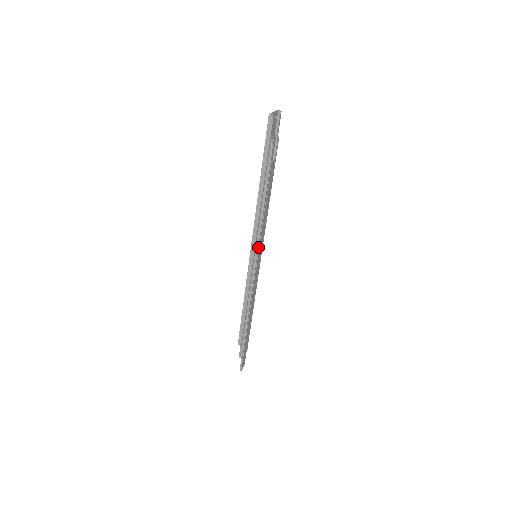
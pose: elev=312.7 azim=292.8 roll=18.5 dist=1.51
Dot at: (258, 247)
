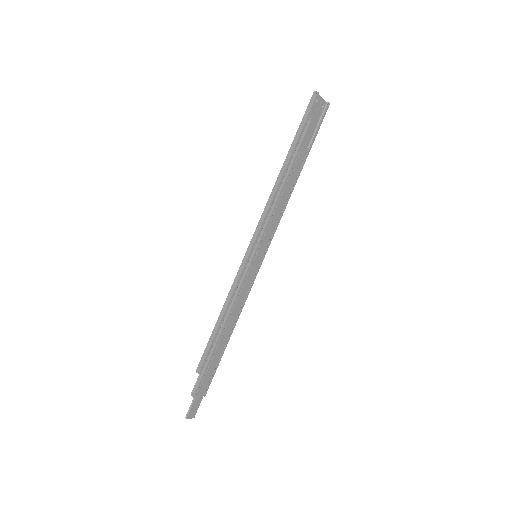
Dot at: (260, 240)
